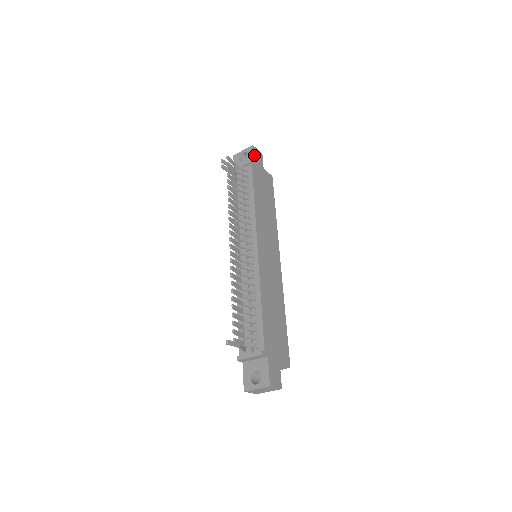
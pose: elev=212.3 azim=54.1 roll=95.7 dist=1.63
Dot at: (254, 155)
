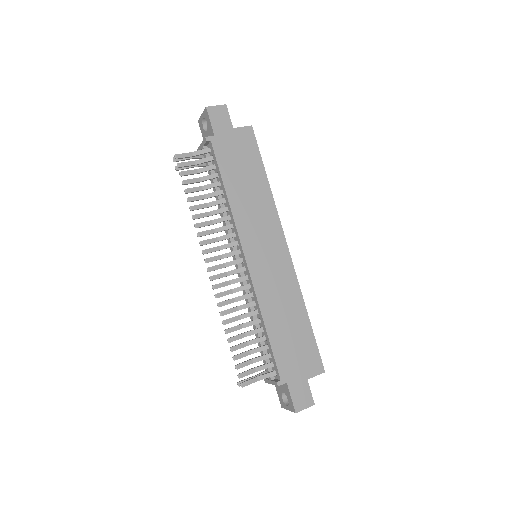
Dot at: (212, 122)
